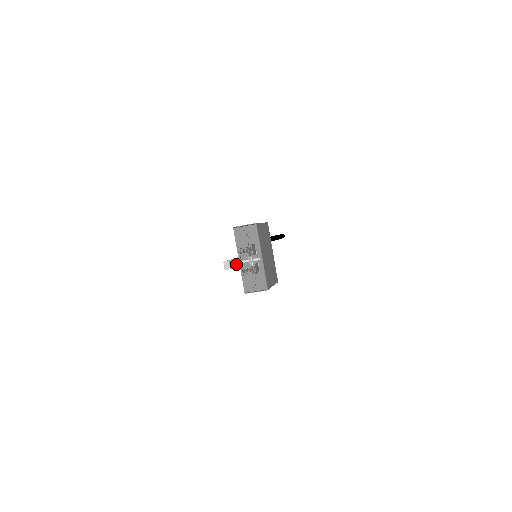
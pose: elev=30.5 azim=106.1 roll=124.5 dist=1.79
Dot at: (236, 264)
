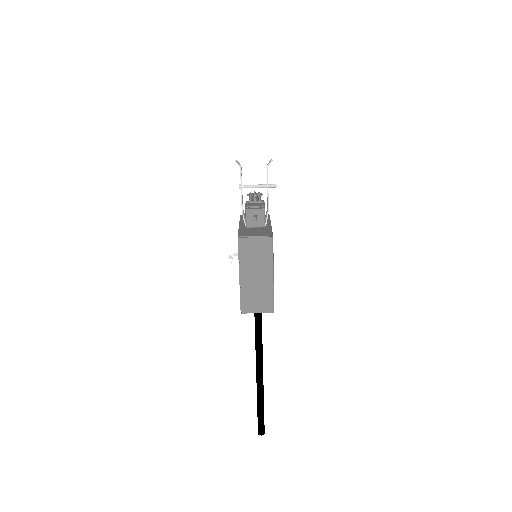
Dot at: (242, 197)
